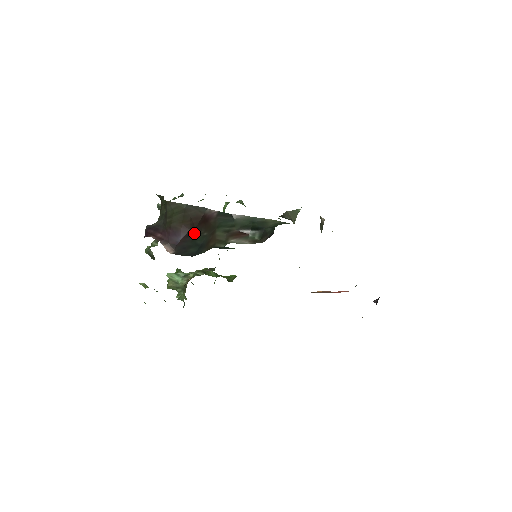
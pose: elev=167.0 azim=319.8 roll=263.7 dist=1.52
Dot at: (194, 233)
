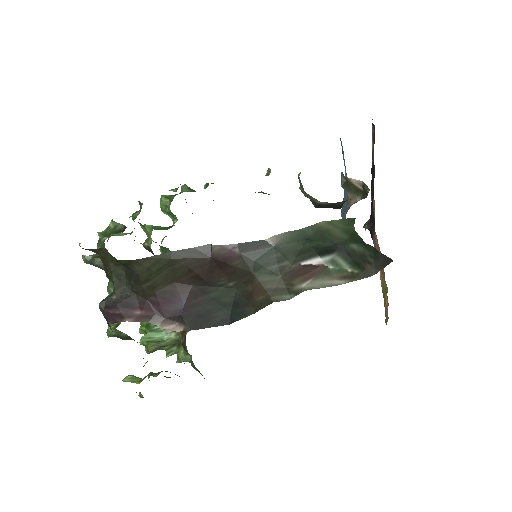
Dot at: (206, 288)
